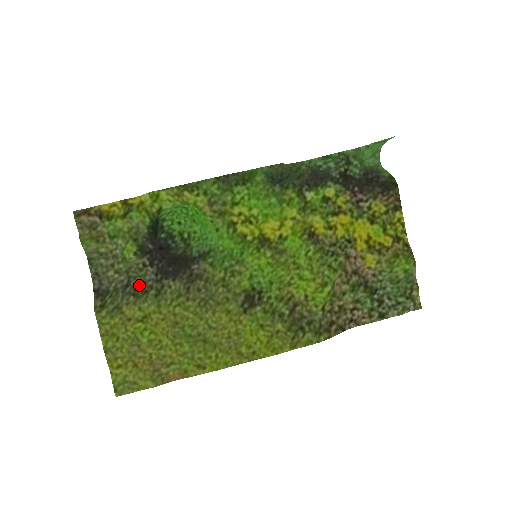
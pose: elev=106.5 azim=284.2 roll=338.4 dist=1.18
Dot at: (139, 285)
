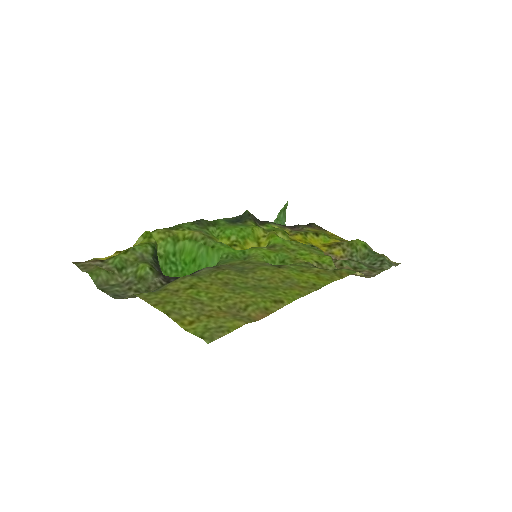
Dot at: occluded
